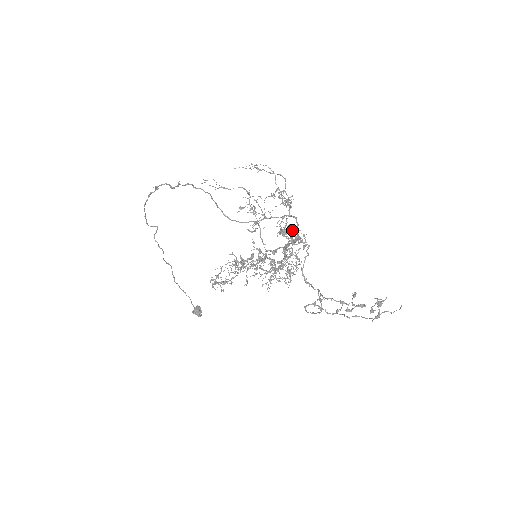
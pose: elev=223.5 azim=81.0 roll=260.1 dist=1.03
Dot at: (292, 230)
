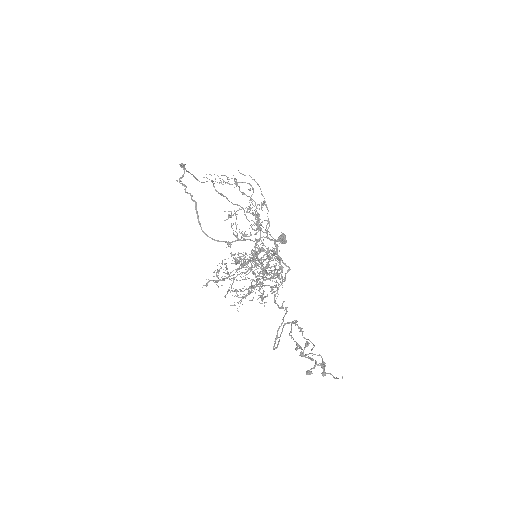
Dot at: (249, 268)
